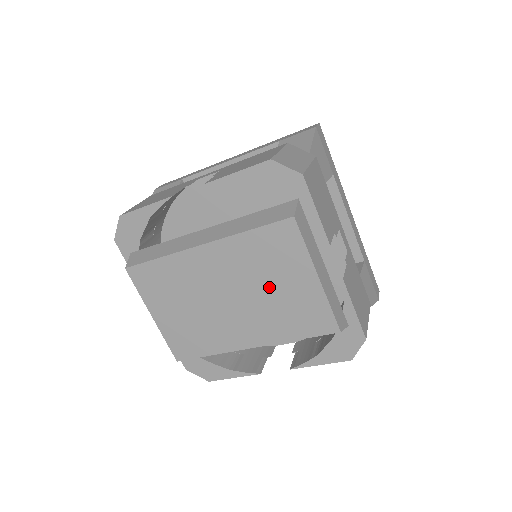
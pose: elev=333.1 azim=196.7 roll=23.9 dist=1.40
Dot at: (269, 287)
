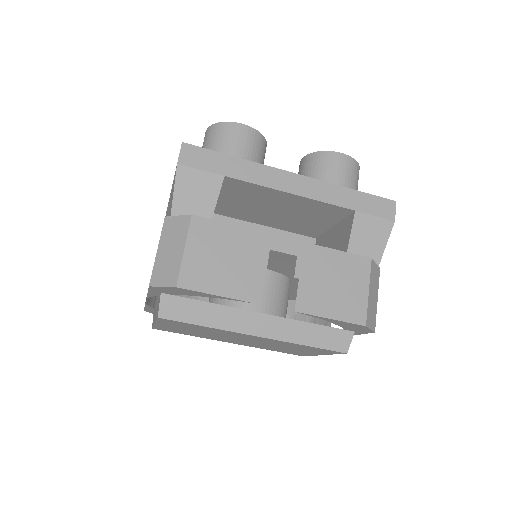
Dot at: (283, 347)
